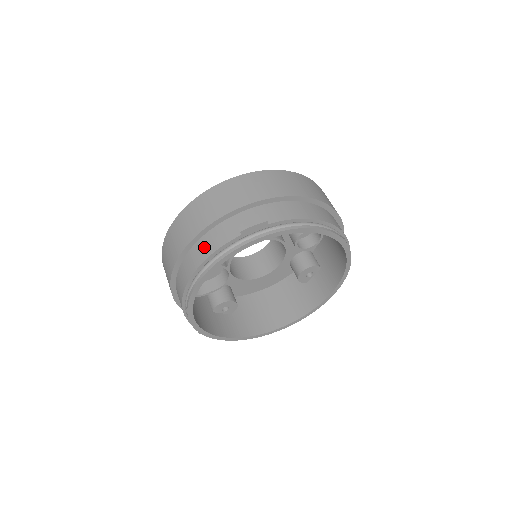
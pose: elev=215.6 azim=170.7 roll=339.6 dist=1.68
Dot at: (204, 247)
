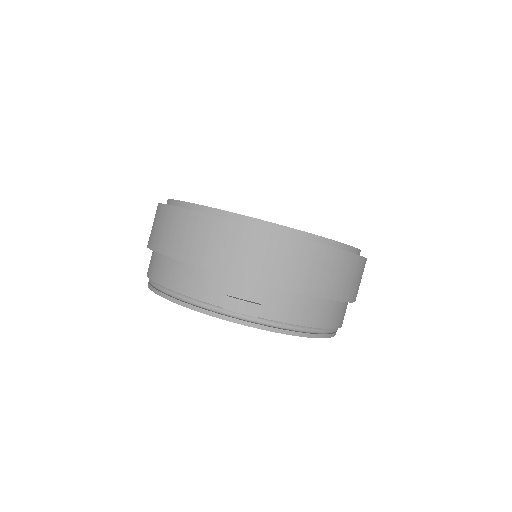
Dot at: (185, 278)
